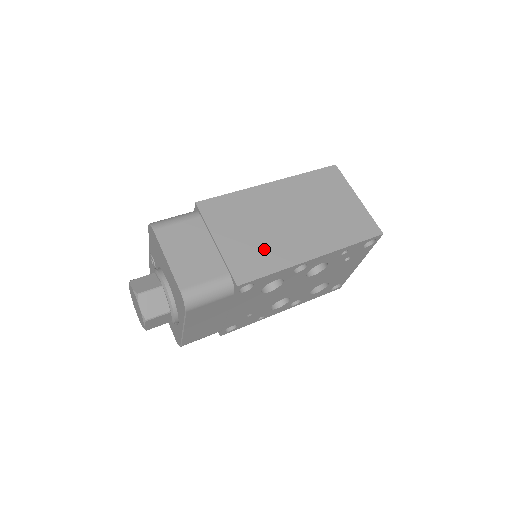
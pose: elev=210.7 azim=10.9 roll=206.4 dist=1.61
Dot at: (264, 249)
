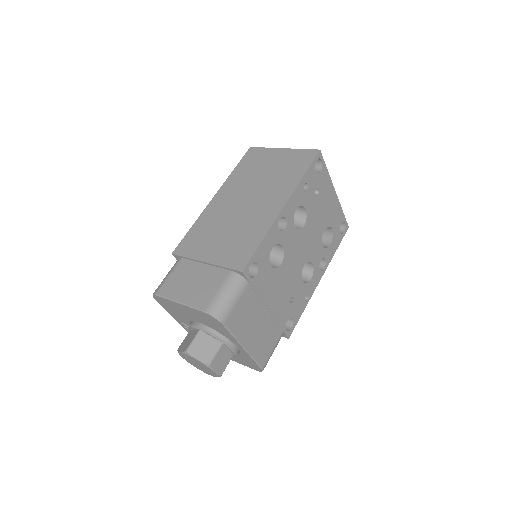
Dot at: (242, 235)
